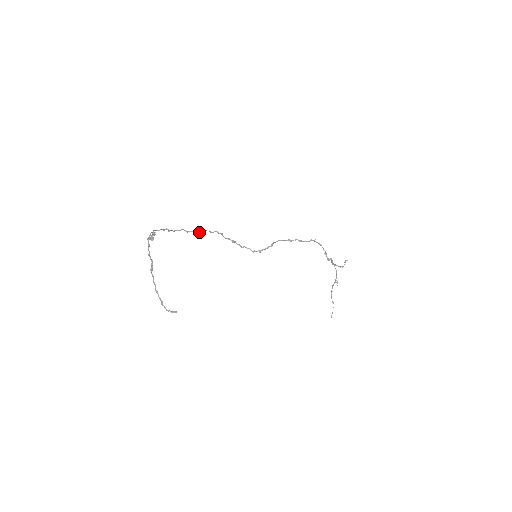
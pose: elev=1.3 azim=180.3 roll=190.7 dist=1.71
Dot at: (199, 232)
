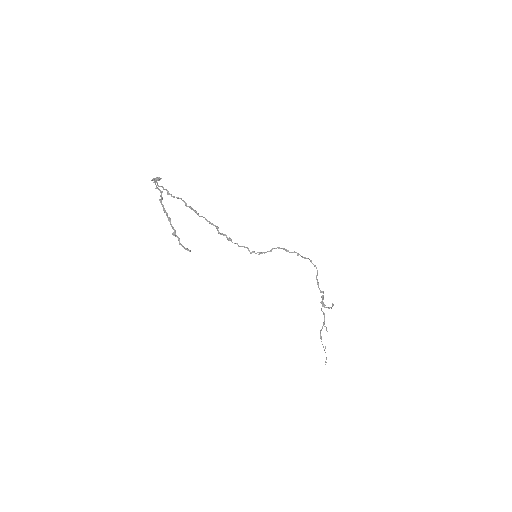
Dot at: (196, 213)
